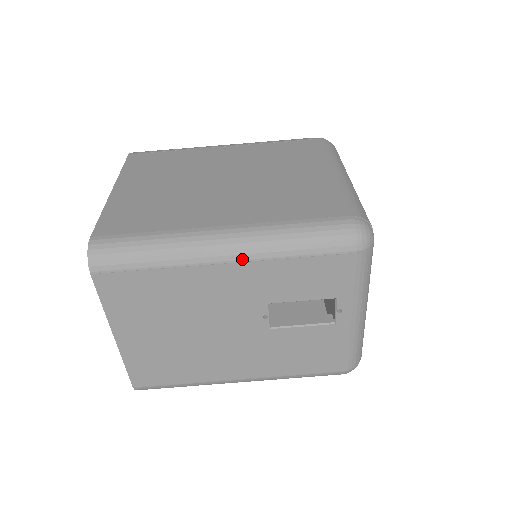
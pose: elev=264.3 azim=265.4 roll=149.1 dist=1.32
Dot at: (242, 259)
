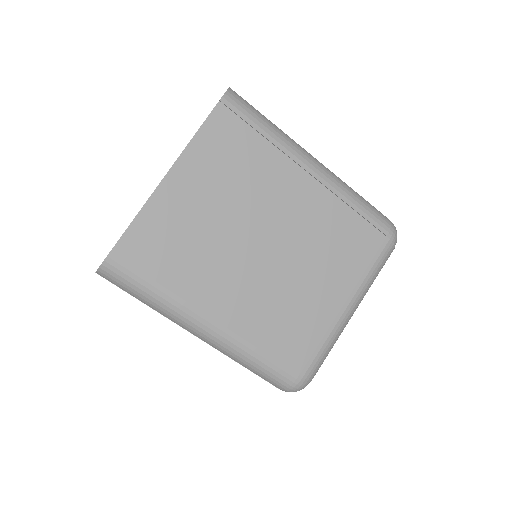
Dot at: (209, 344)
